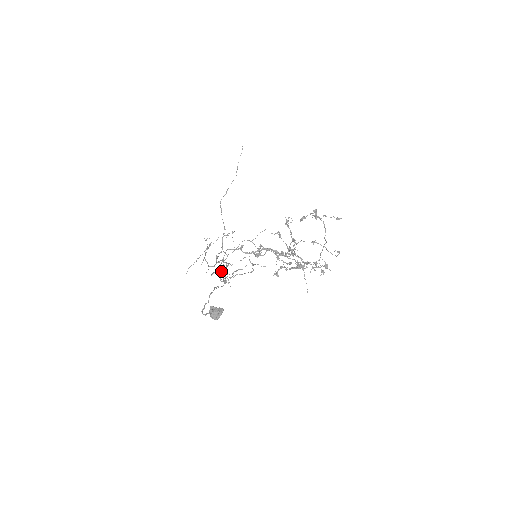
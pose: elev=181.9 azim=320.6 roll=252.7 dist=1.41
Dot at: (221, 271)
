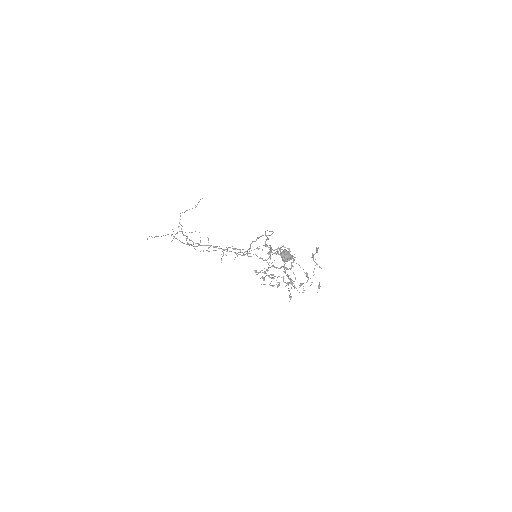
Dot at: occluded
